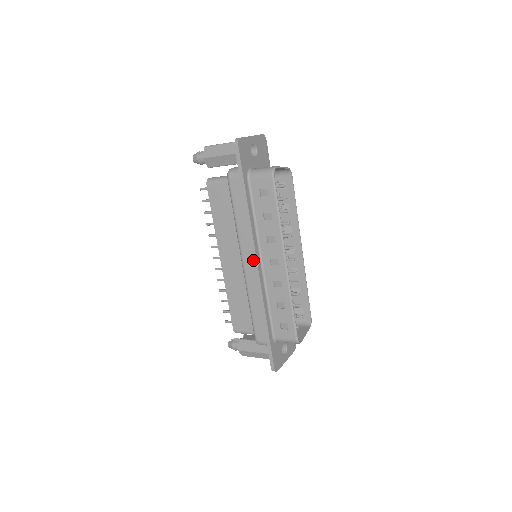
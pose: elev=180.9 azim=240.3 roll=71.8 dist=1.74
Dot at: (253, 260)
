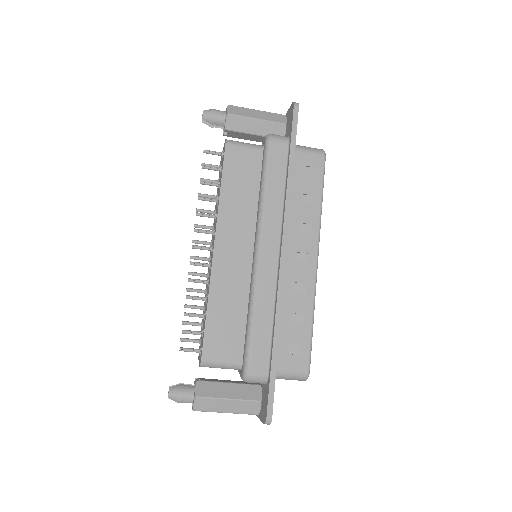
Dot at: (281, 246)
